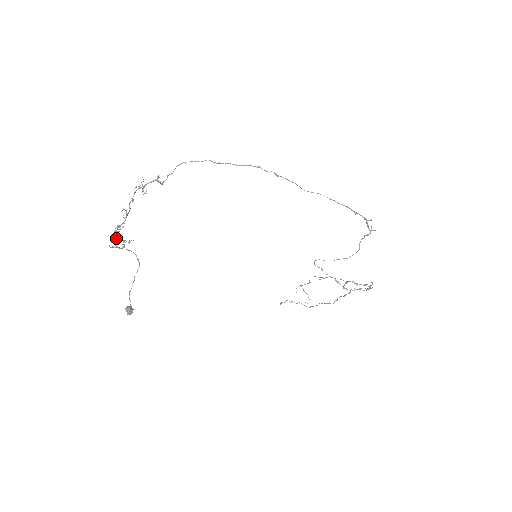
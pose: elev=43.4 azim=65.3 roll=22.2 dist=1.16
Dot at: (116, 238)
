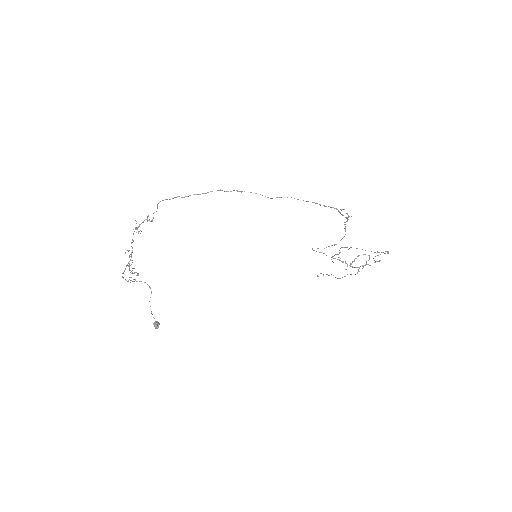
Dot at: occluded
